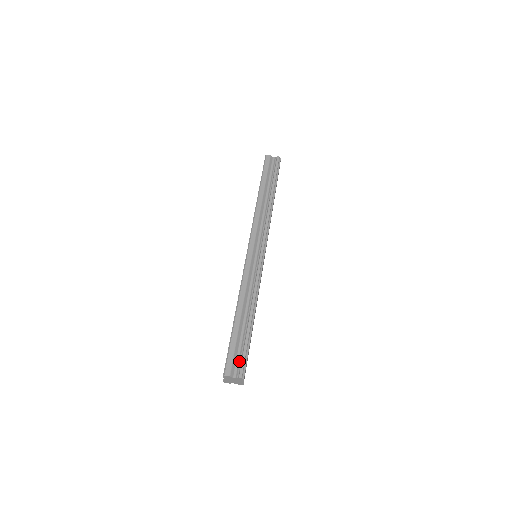
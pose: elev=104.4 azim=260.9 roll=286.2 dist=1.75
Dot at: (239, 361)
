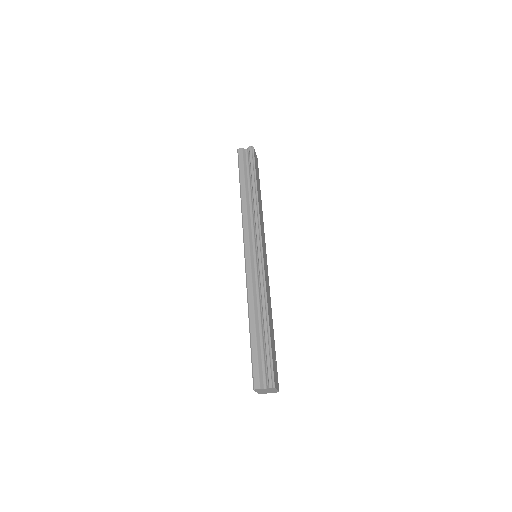
Dot at: (265, 370)
